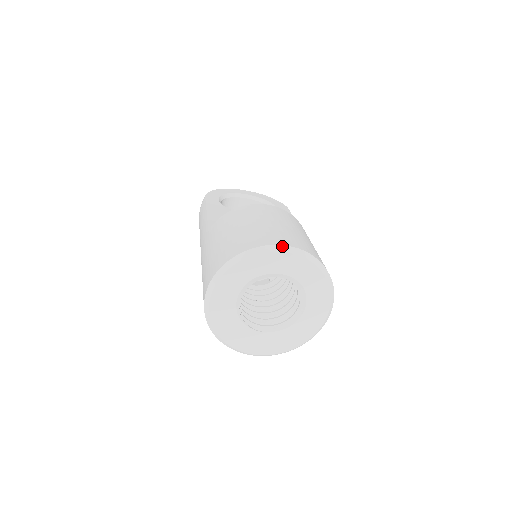
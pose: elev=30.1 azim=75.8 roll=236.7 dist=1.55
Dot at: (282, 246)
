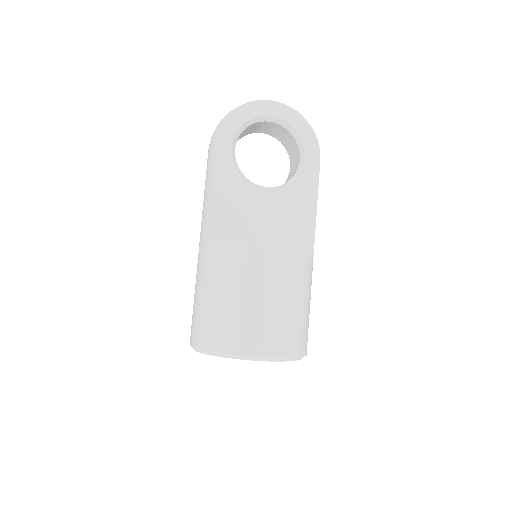
Dot at: (259, 357)
